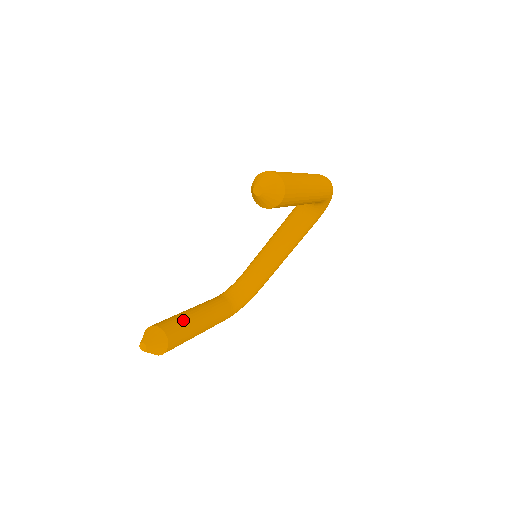
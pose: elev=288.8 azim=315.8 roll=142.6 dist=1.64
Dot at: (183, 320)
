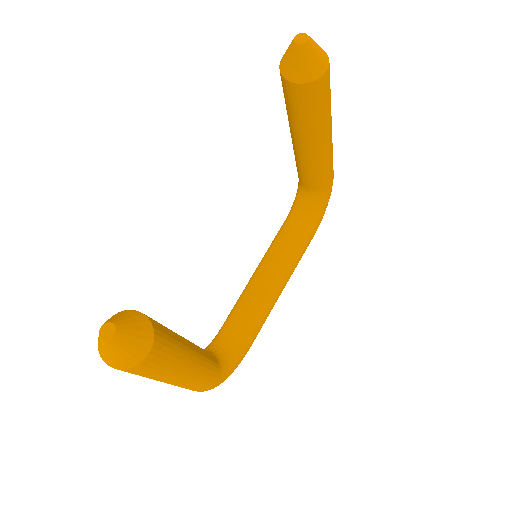
Dot at: occluded
